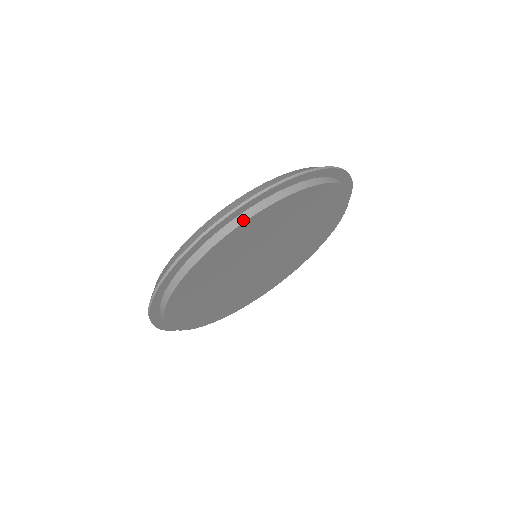
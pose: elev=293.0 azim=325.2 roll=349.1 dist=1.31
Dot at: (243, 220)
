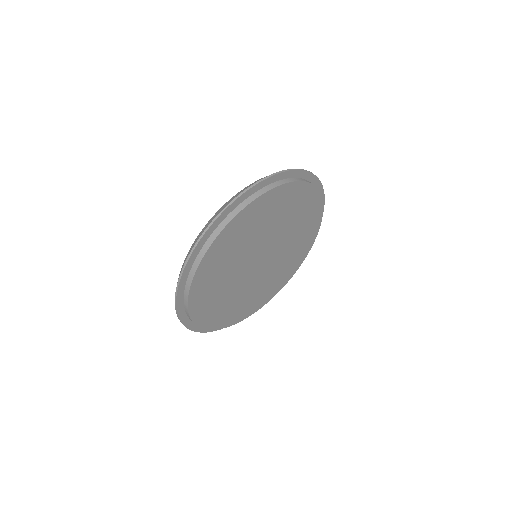
Dot at: (227, 222)
